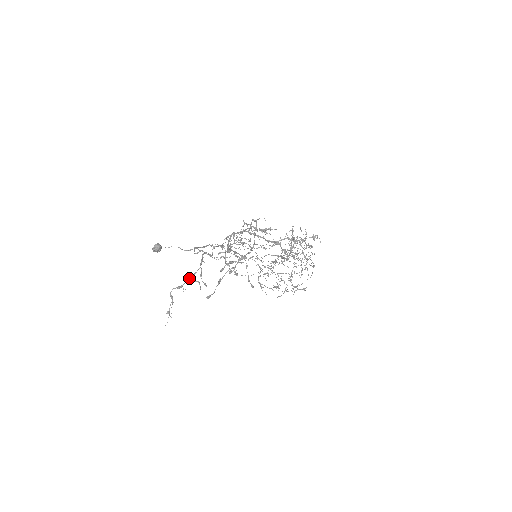
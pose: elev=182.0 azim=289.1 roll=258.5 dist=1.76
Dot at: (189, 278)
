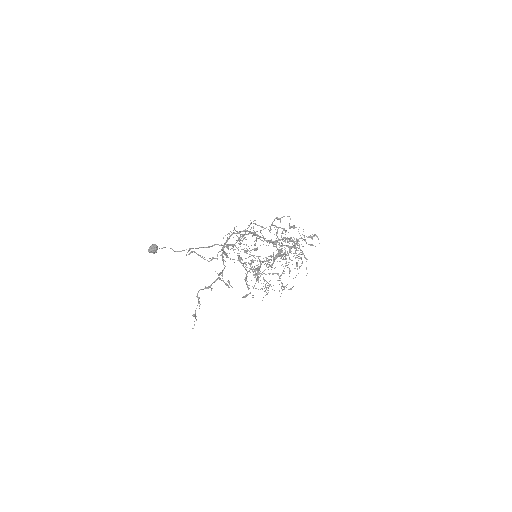
Dot at: (218, 278)
